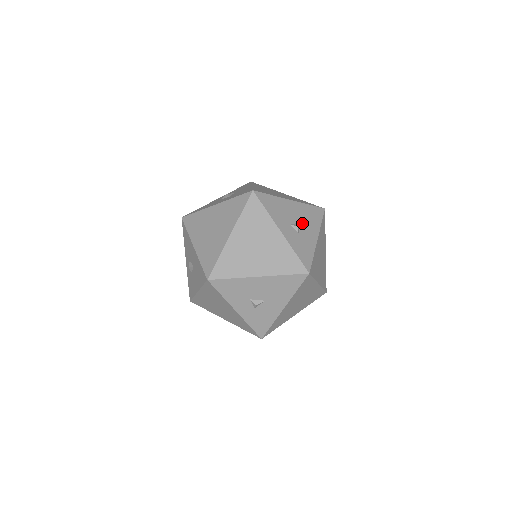
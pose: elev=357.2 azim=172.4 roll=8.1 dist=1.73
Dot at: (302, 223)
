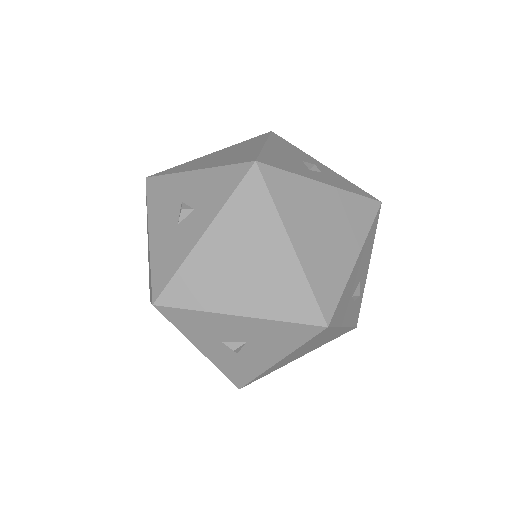
Dot at: (302, 160)
